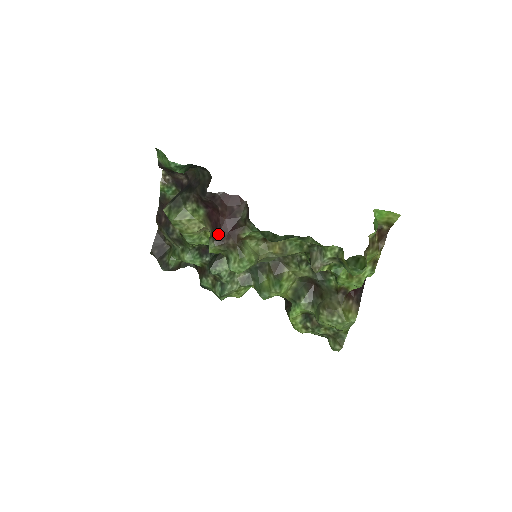
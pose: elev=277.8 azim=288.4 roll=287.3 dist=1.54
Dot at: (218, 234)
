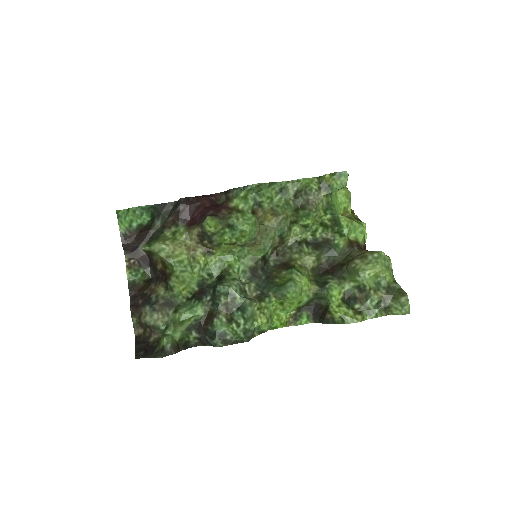
Dot at: (208, 214)
